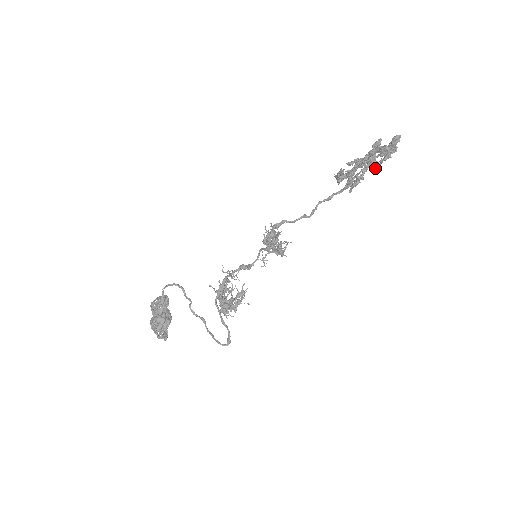
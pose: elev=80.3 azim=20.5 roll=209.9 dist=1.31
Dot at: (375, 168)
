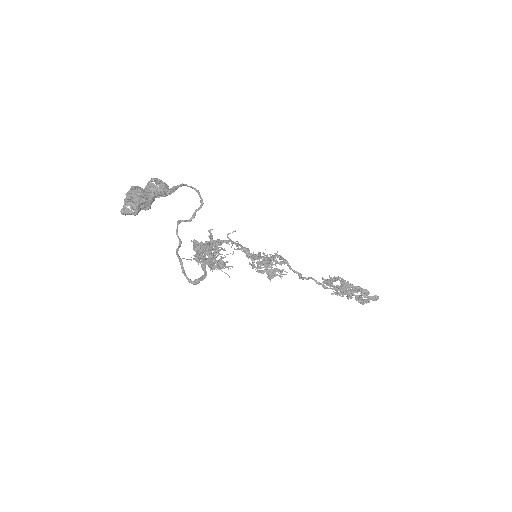
Dot at: (348, 299)
